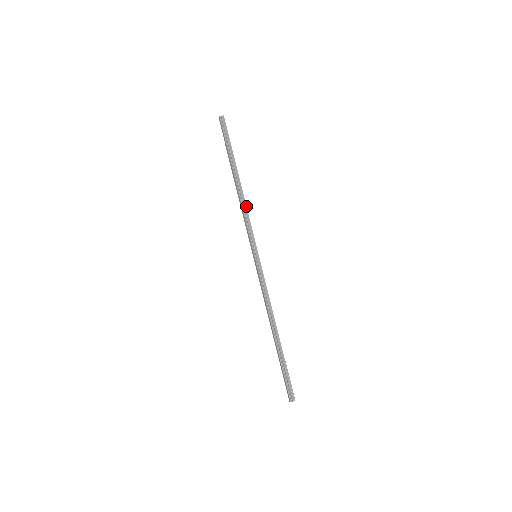
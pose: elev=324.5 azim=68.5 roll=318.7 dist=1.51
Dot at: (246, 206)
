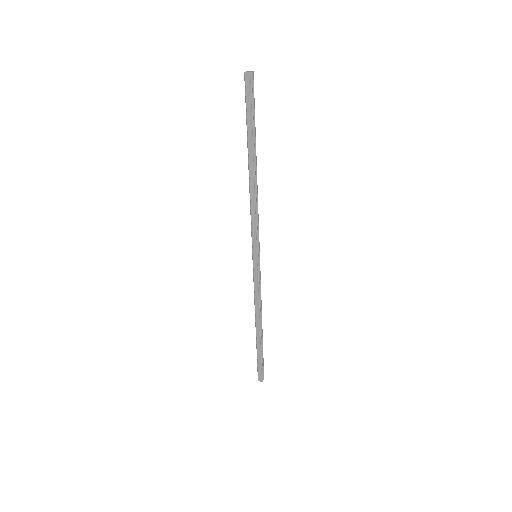
Dot at: occluded
